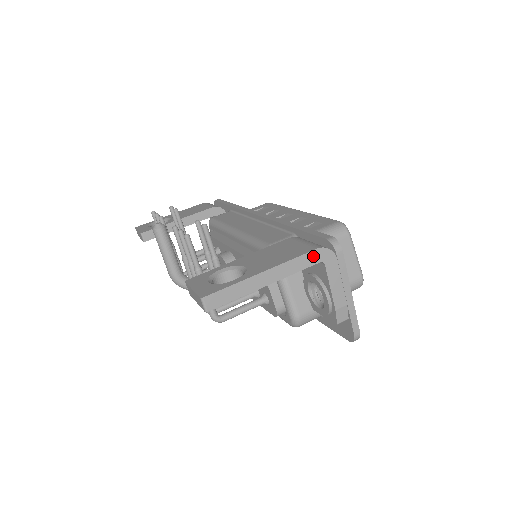
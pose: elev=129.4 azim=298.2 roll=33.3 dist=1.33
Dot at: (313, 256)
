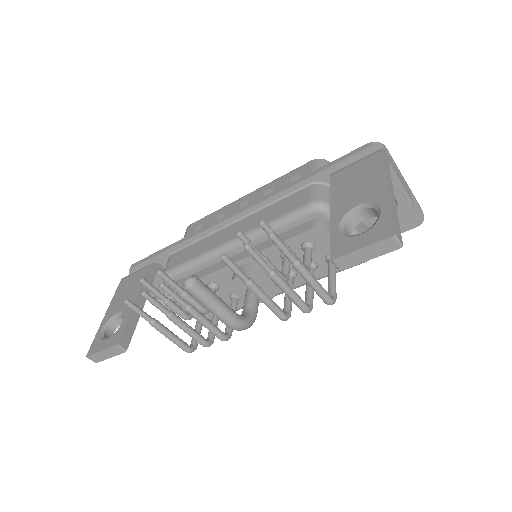
Dot at: (385, 159)
